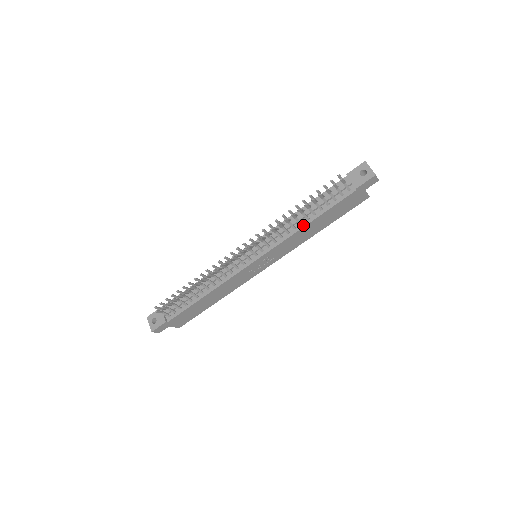
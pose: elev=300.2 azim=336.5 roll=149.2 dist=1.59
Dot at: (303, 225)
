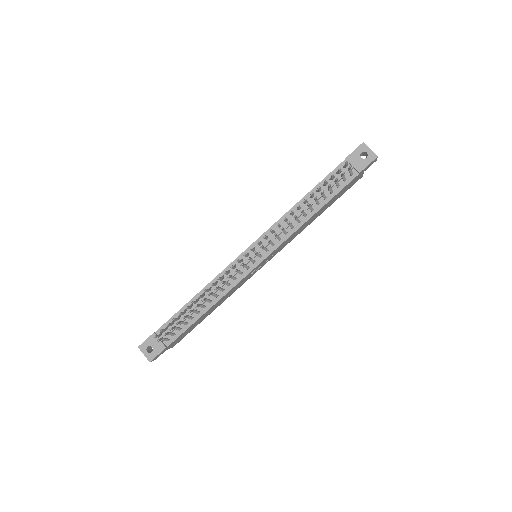
Dot at: (308, 217)
